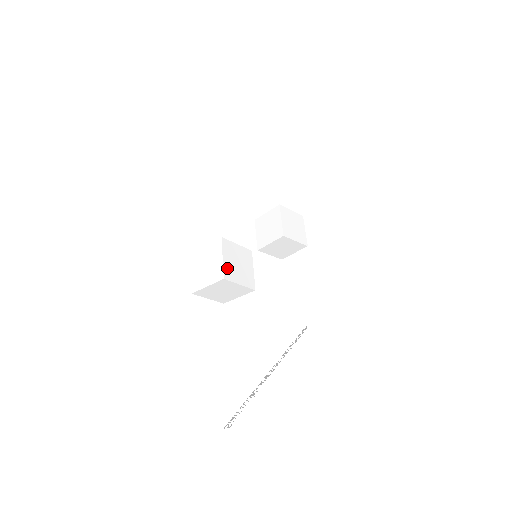
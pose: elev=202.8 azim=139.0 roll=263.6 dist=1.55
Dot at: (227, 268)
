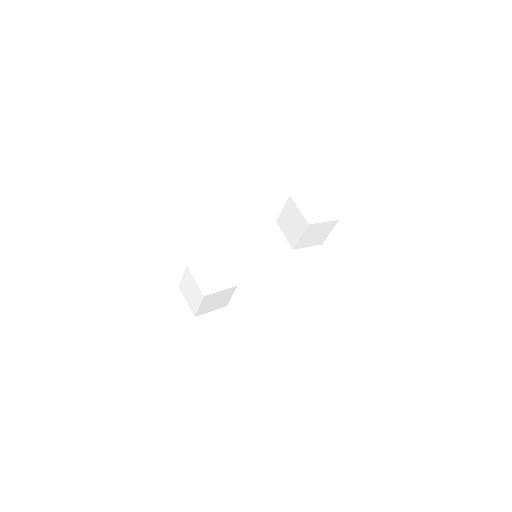
Dot at: (201, 310)
